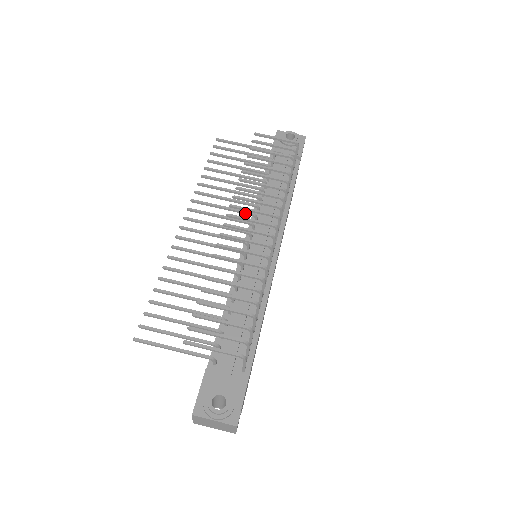
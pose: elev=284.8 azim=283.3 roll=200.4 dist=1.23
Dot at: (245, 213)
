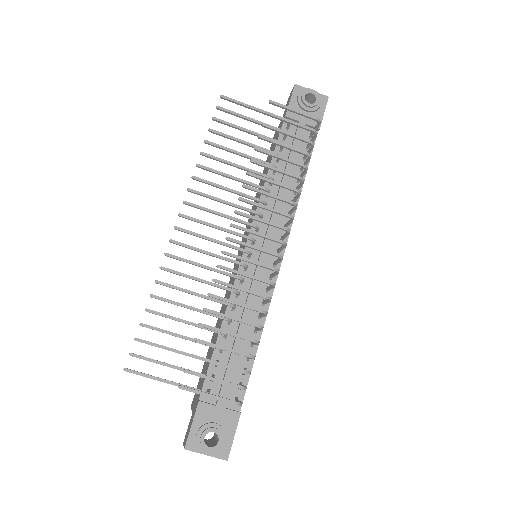
Dot at: (250, 212)
